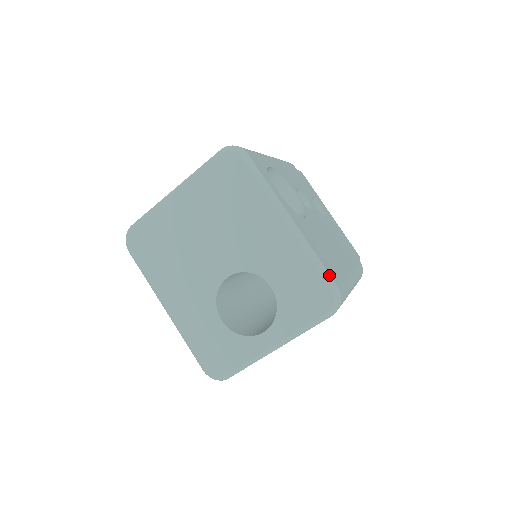
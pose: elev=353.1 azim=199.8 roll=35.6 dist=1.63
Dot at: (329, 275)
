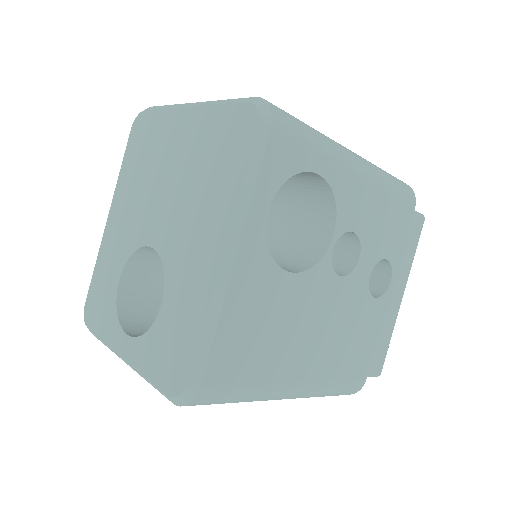
Dot at: (205, 364)
